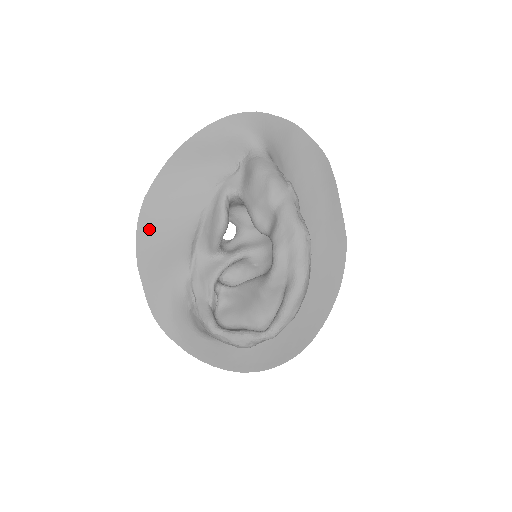
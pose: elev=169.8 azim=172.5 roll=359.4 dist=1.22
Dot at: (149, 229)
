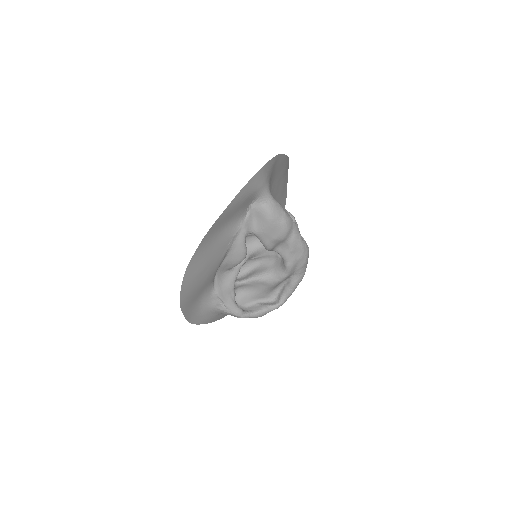
Dot at: (190, 285)
